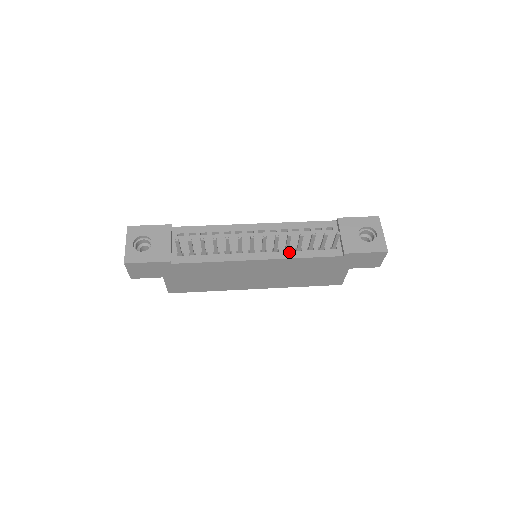
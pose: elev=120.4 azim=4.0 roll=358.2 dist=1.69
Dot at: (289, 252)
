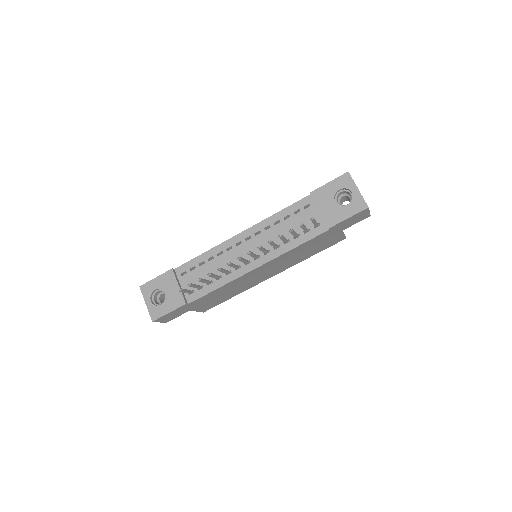
Dot at: (279, 248)
